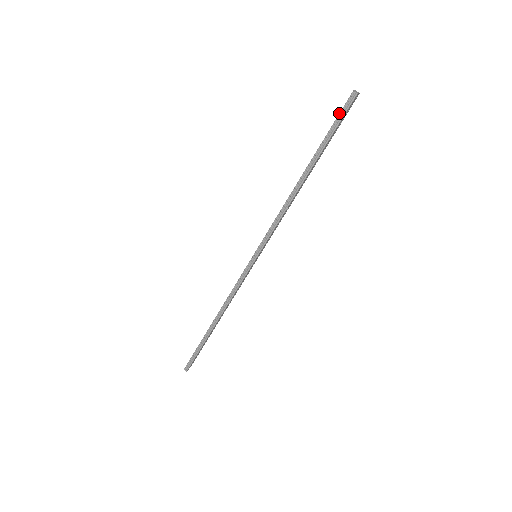
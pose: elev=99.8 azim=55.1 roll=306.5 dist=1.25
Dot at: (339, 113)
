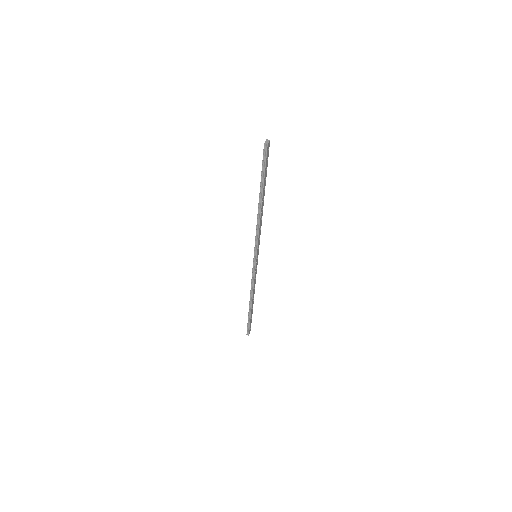
Dot at: (262, 160)
